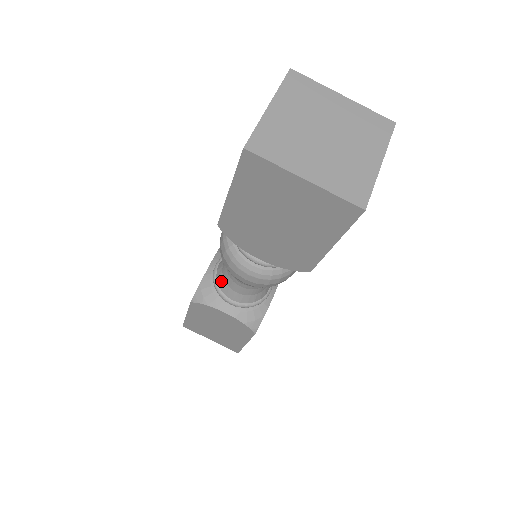
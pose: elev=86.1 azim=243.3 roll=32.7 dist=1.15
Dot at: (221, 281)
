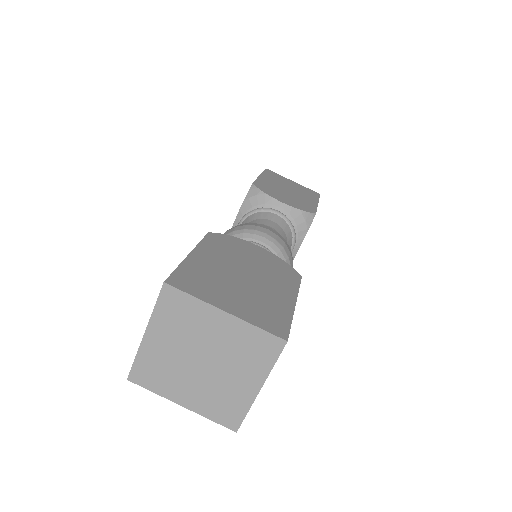
Dot at: occluded
